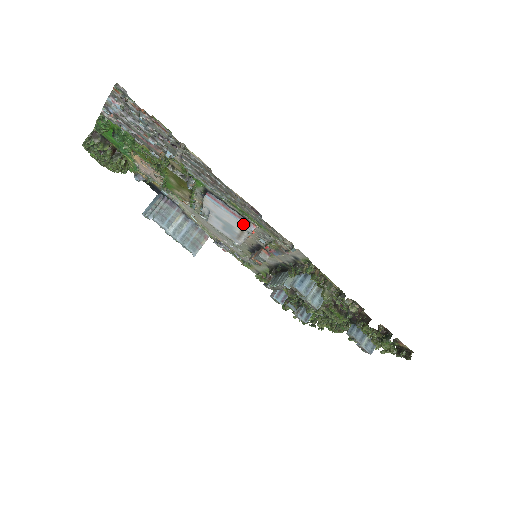
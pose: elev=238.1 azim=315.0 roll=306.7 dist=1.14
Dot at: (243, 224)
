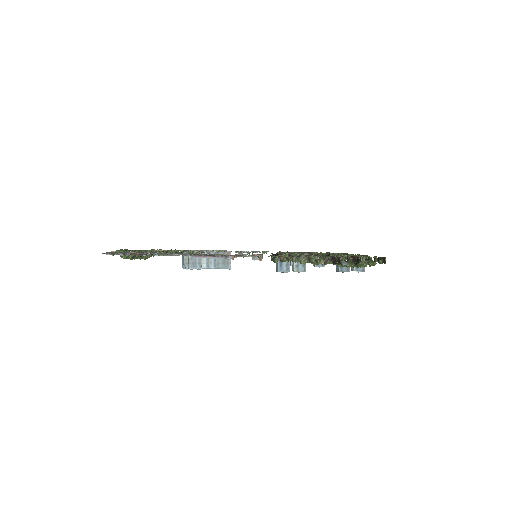
Dot at: occluded
